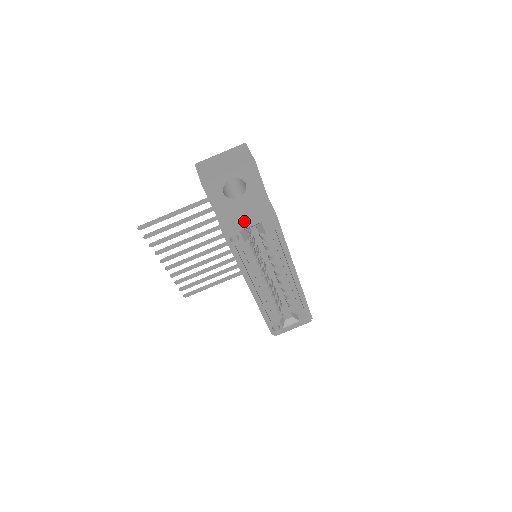
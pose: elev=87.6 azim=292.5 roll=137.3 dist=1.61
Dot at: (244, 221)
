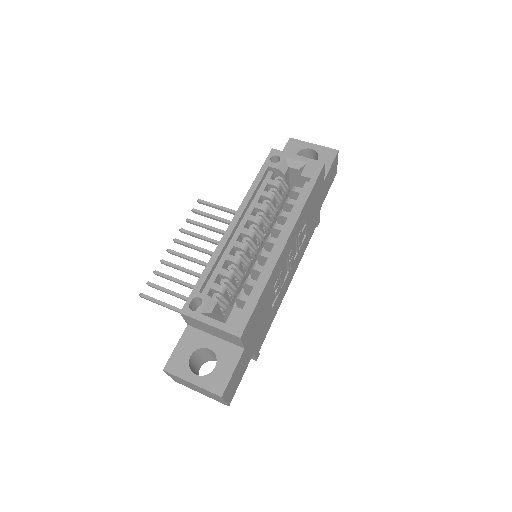
Dot at: (295, 157)
